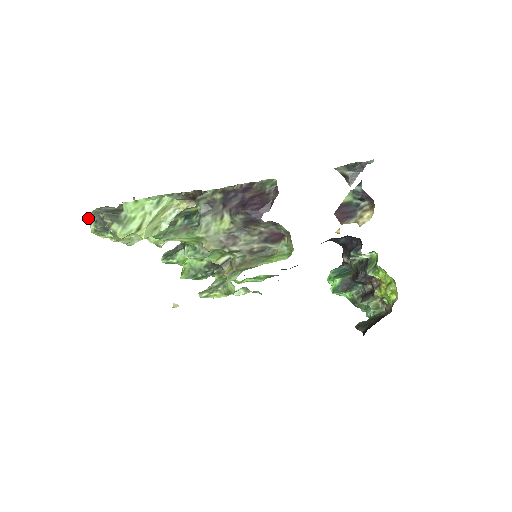
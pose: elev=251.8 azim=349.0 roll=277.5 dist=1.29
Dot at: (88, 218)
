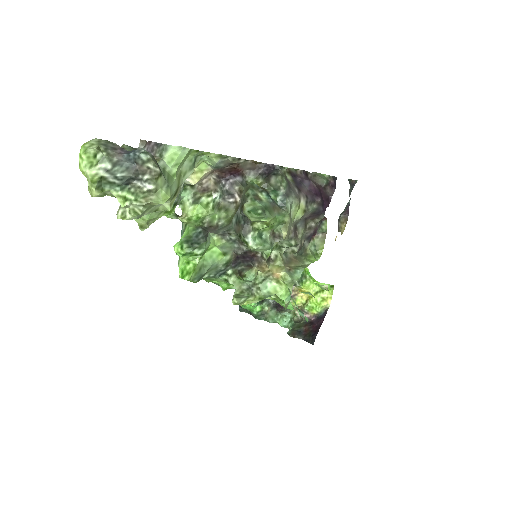
Dot at: (95, 152)
